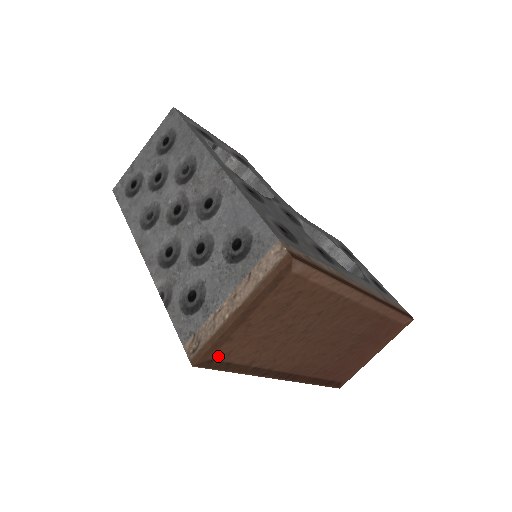
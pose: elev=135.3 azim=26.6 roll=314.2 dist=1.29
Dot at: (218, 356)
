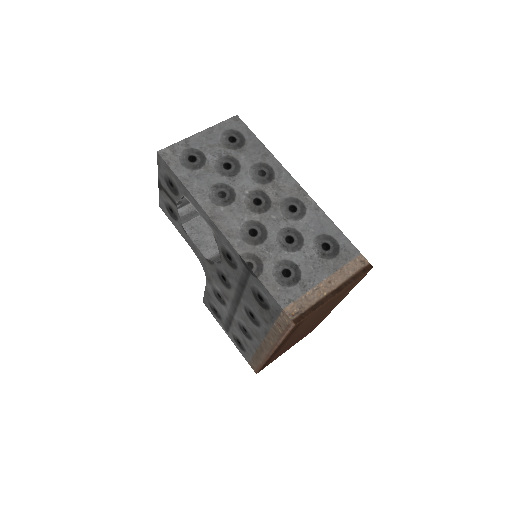
Dot at: (302, 322)
